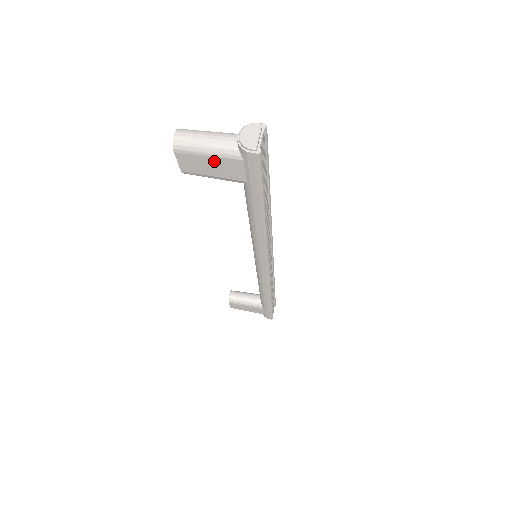
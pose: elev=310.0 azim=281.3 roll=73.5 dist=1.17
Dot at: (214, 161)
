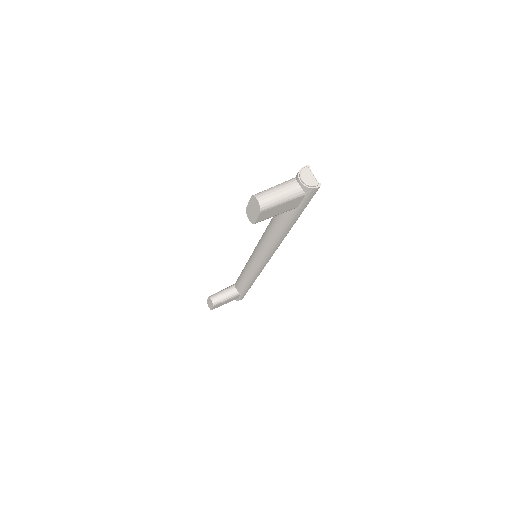
Dot at: (285, 205)
